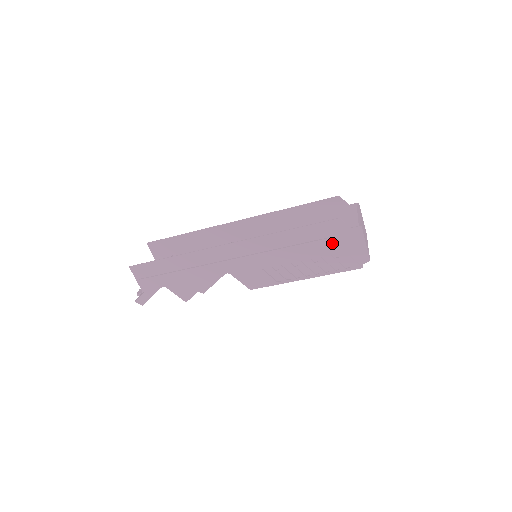
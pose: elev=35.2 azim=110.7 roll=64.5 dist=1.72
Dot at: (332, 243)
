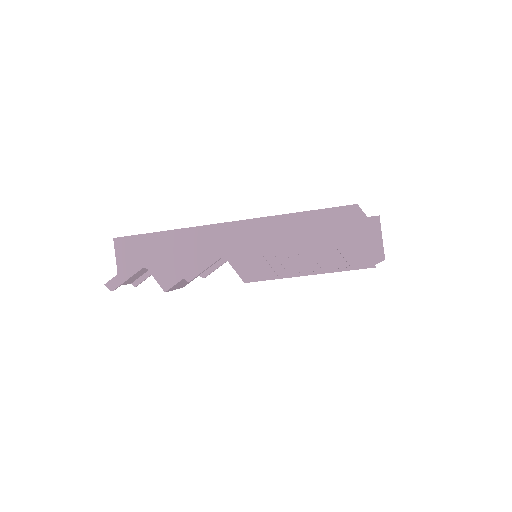
Dot at: (346, 232)
